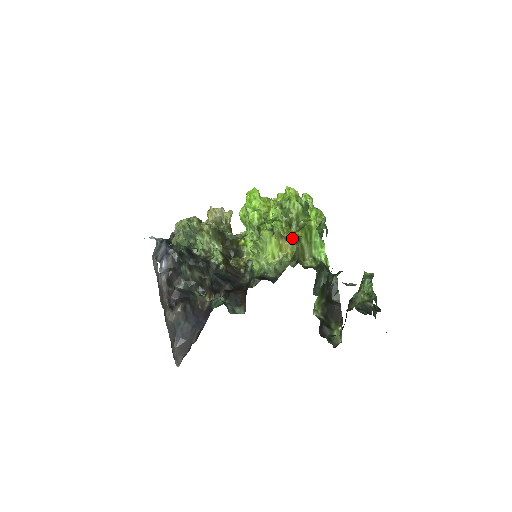
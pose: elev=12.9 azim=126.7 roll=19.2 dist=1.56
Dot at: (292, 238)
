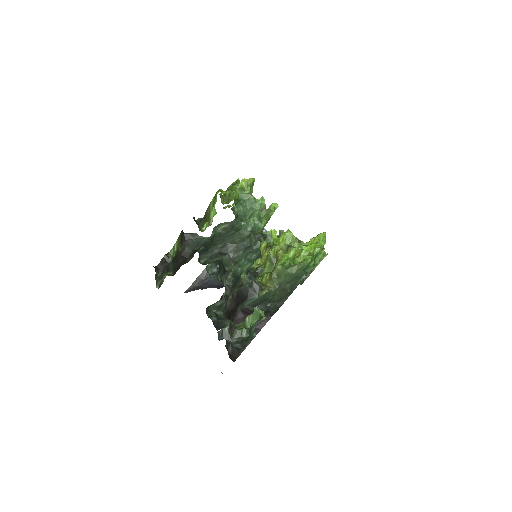
Dot at: (269, 253)
